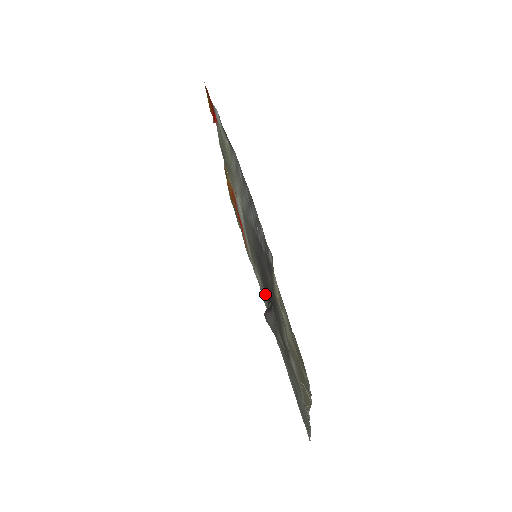
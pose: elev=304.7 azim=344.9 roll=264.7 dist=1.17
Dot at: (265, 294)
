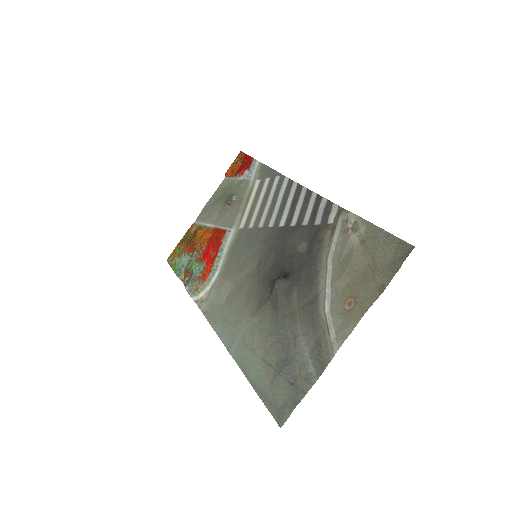
Dot at: (243, 295)
